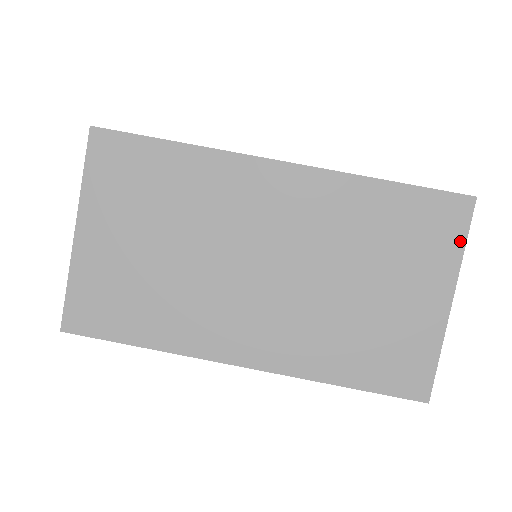
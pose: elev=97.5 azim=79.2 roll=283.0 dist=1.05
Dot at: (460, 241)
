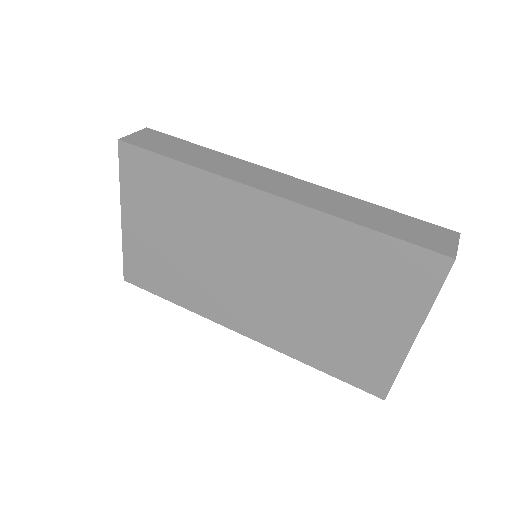
Dot at: (431, 293)
